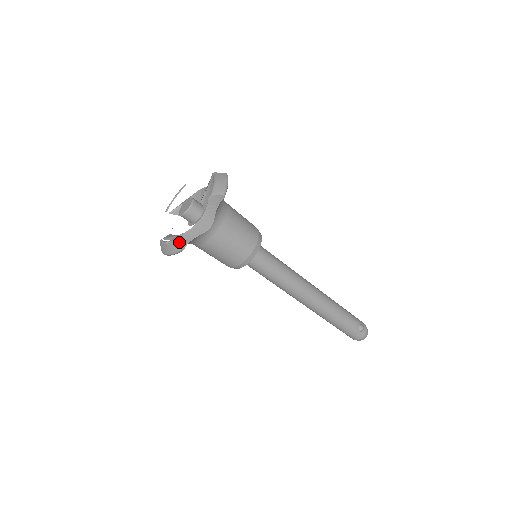
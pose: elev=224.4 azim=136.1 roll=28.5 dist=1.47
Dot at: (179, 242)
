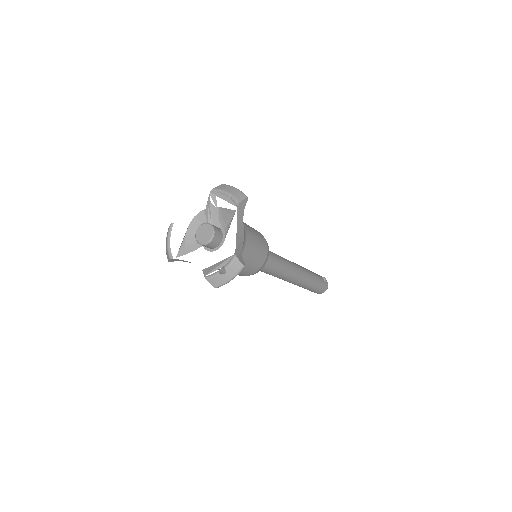
Dot at: (239, 260)
